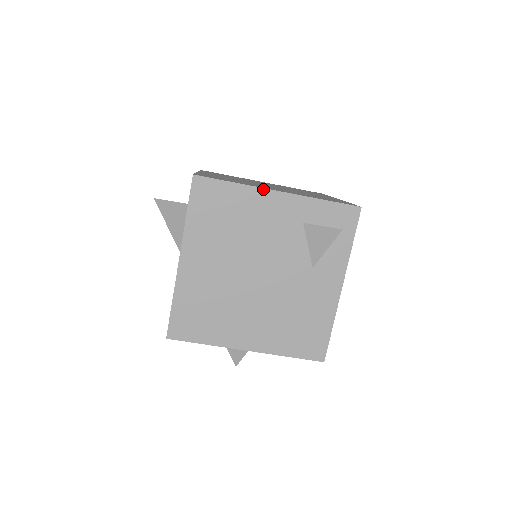
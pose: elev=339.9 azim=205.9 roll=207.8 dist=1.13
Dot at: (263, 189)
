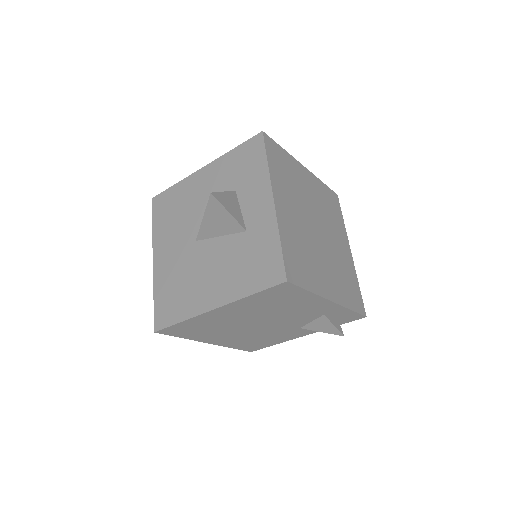
Dot at: (324, 299)
